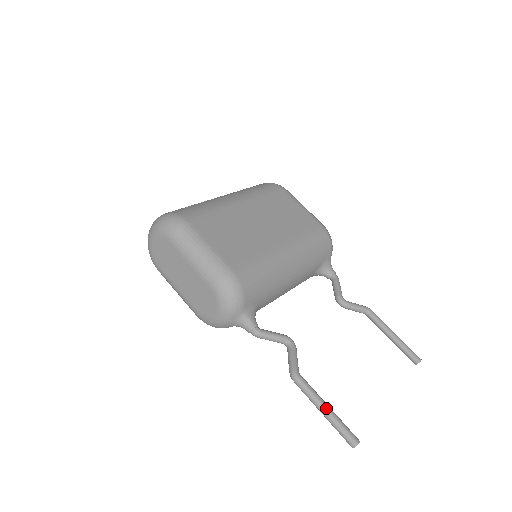
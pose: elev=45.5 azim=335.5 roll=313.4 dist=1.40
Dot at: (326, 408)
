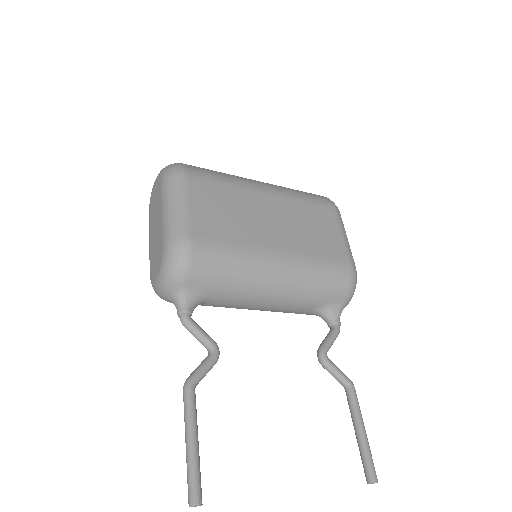
Dot at: (192, 441)
